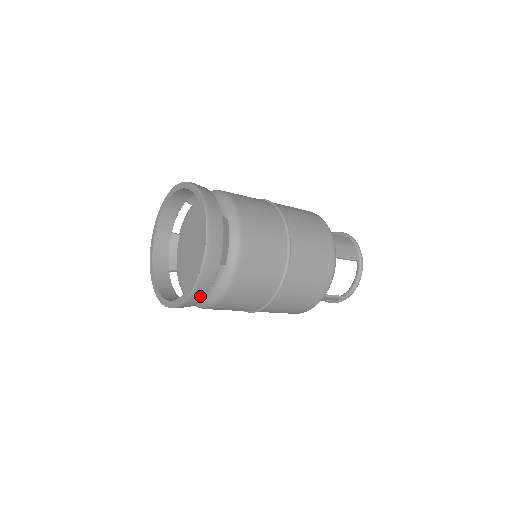
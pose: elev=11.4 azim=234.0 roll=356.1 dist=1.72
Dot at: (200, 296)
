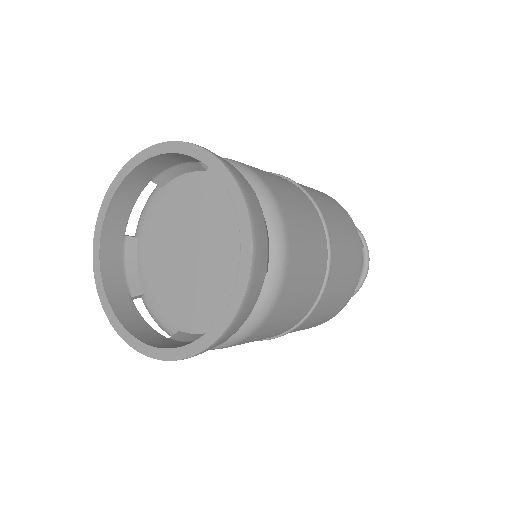
Dot at: (233, 331)
